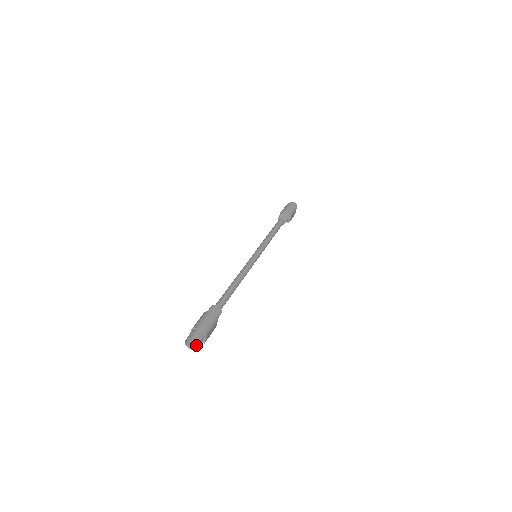
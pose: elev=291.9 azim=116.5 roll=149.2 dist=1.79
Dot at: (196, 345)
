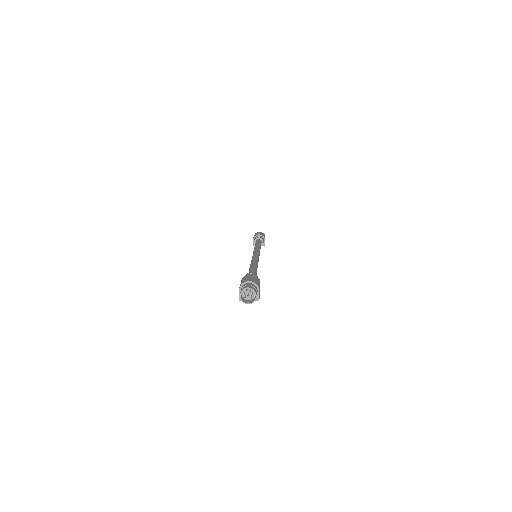
Dot at: (255, 292)
